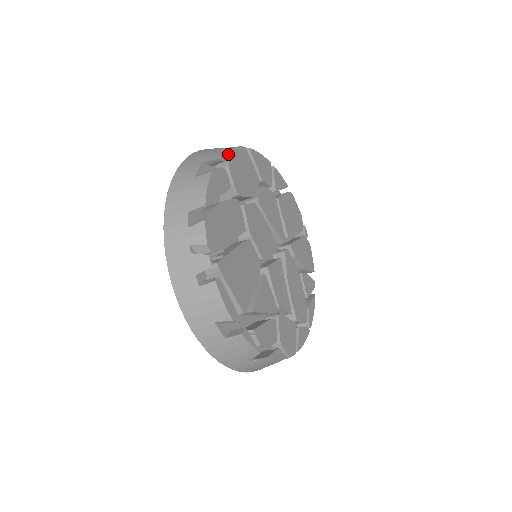
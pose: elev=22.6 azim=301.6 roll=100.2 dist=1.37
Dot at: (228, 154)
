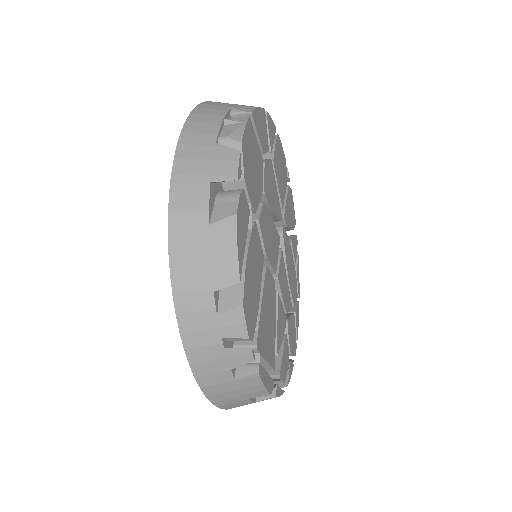
Dot at: (239, 153)
